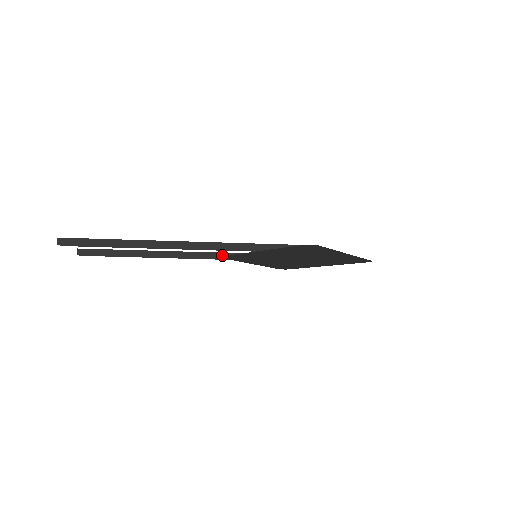
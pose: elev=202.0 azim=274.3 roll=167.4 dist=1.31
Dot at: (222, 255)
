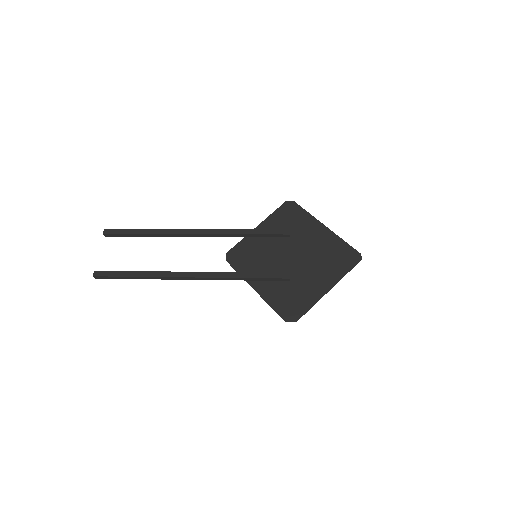
Dot at: (227, 235)
